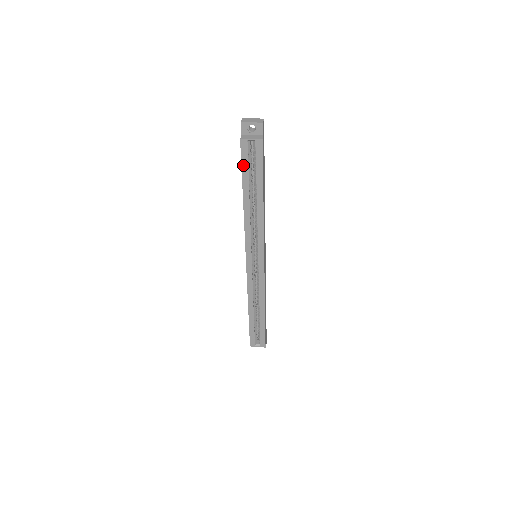
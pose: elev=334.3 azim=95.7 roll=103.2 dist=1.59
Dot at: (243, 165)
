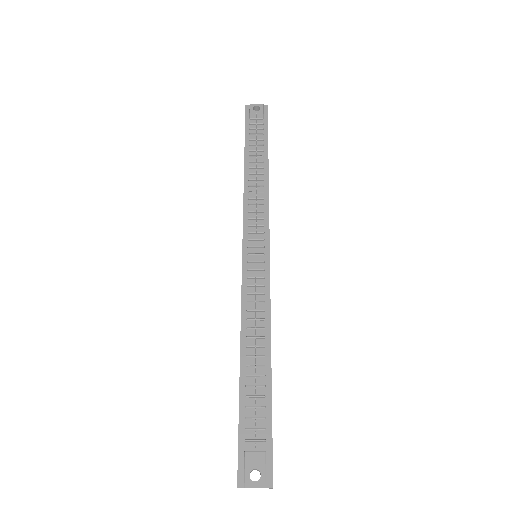
Dot at: occluded
